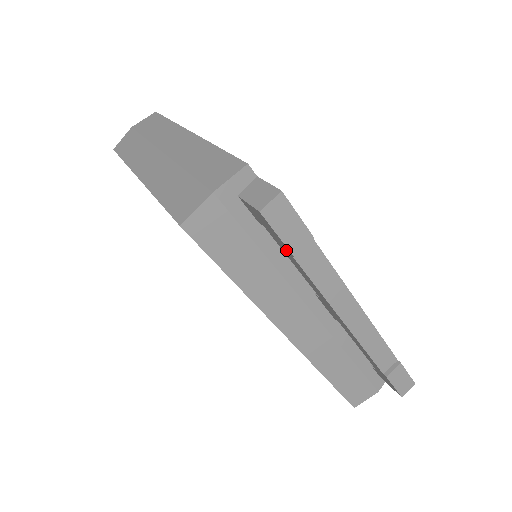
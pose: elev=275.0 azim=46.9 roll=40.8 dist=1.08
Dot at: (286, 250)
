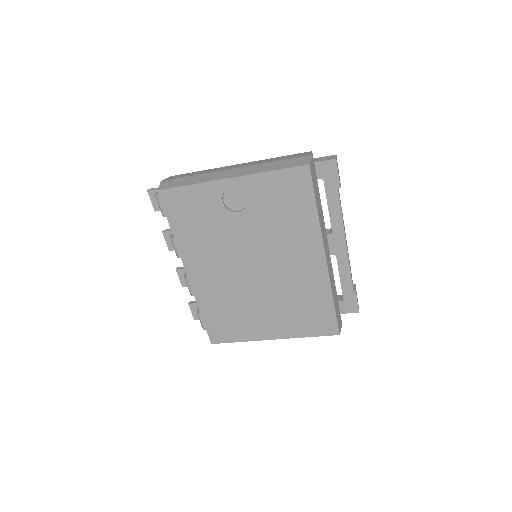
Dot at: (334, 188)
